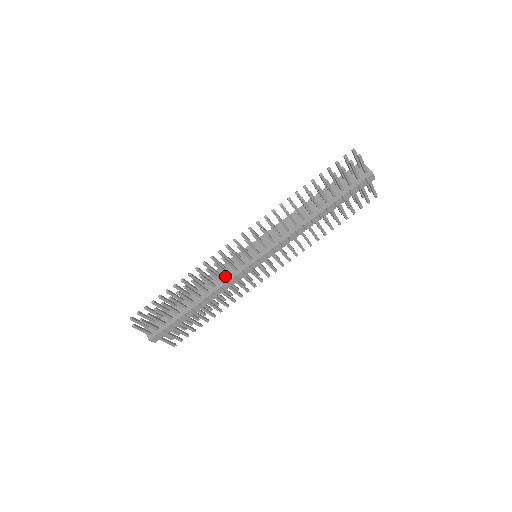
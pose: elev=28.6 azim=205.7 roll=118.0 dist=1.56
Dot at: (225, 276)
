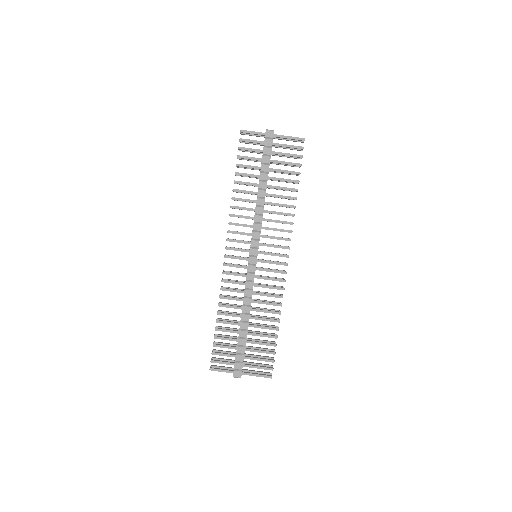
Dot at: occluded
